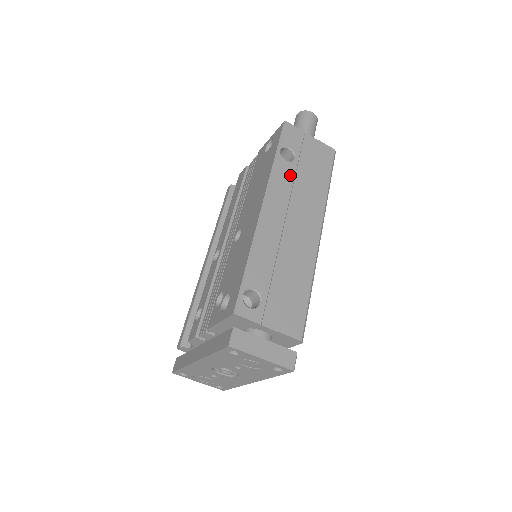
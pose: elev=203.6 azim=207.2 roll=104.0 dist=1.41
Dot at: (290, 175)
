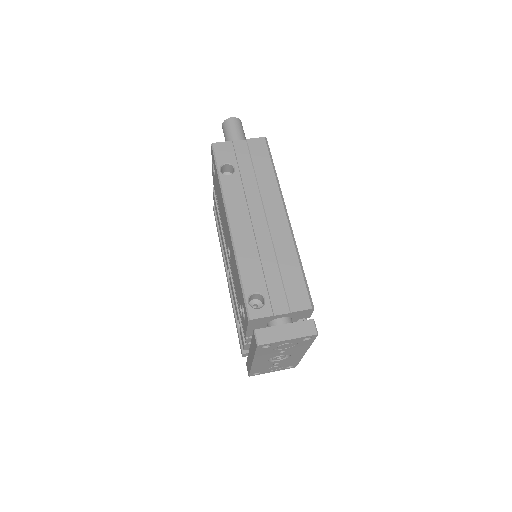
Dot at: (238, 185)
